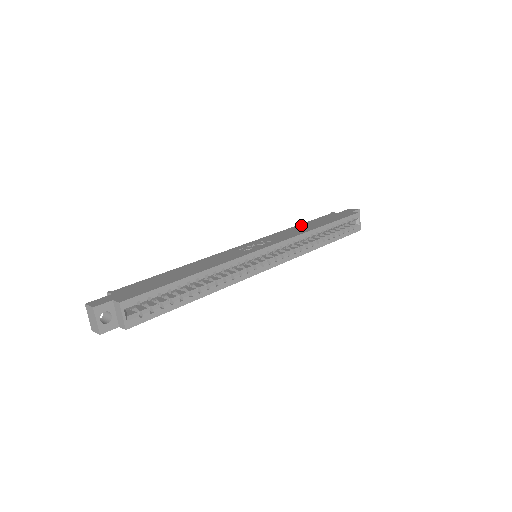
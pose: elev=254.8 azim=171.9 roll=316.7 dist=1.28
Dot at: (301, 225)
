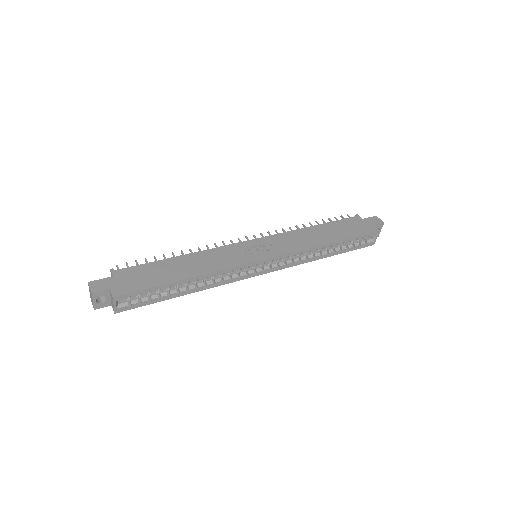
Dot at: (316, 228)
